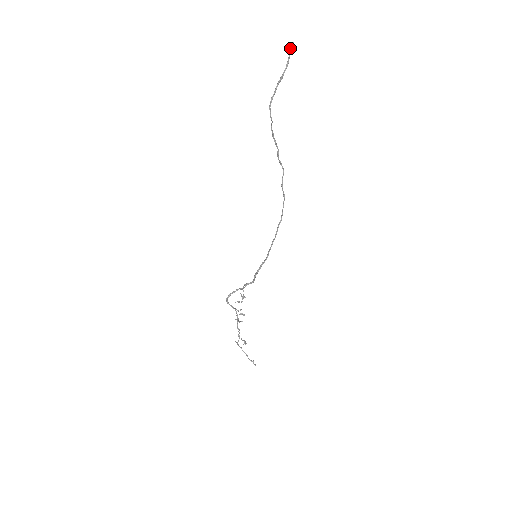
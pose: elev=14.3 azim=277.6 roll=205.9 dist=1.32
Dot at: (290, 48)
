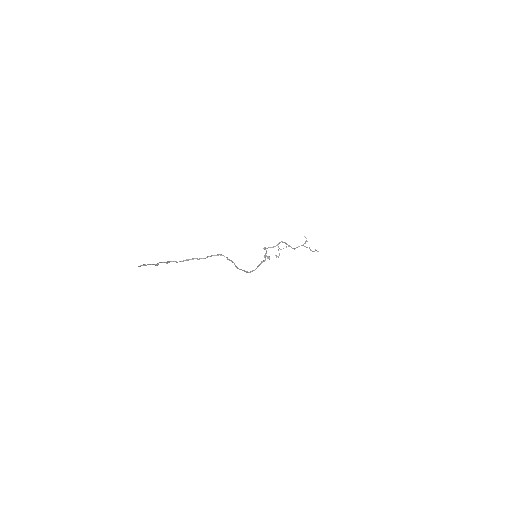
Dot at: (141, 265)
